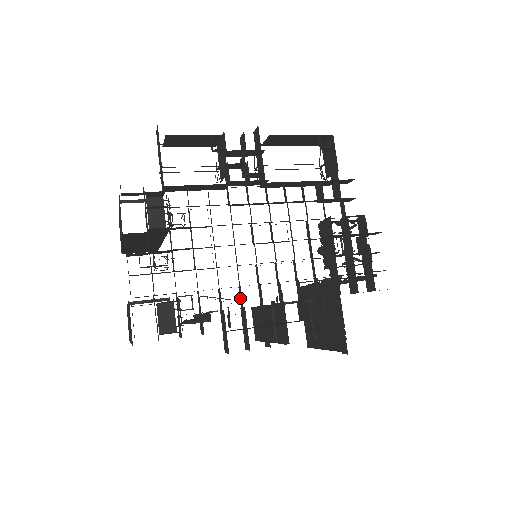
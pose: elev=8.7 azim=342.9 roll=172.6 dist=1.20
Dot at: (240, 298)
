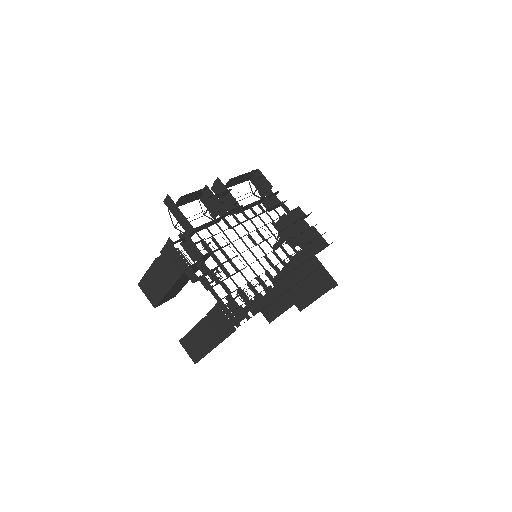
Dot at: (270, 278)
